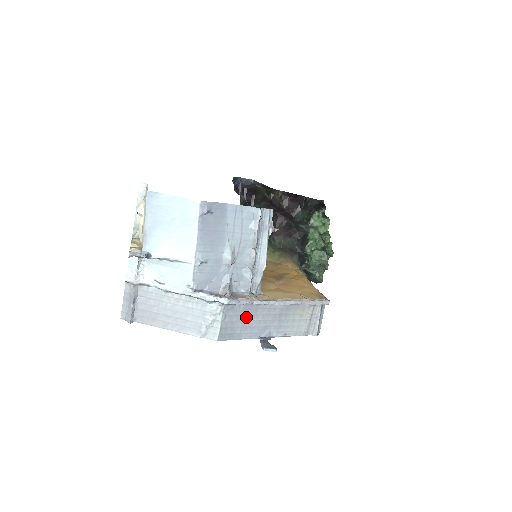
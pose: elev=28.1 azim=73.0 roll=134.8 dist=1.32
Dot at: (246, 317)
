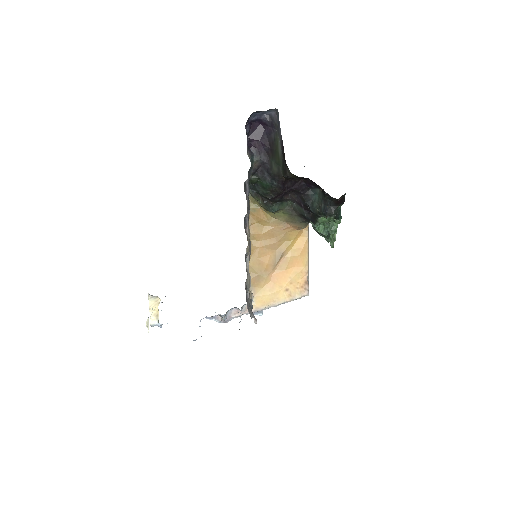
Dot at: occluded
